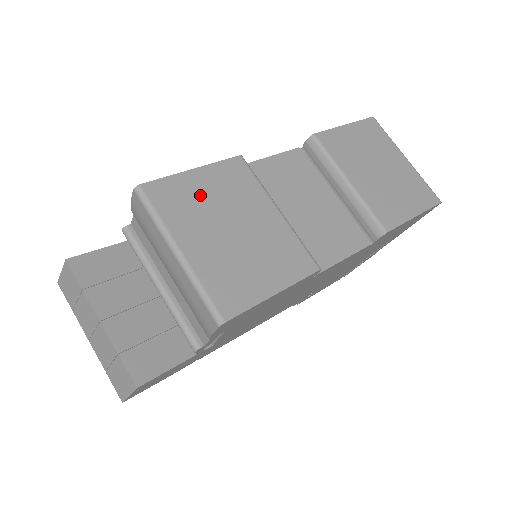
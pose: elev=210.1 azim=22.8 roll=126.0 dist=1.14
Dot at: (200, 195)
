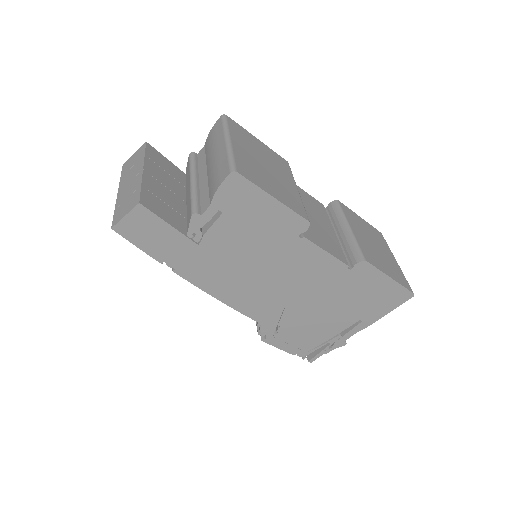
Dot at: (256, 145)
